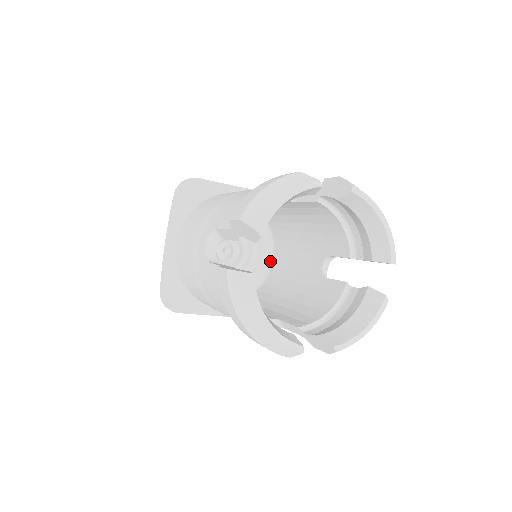
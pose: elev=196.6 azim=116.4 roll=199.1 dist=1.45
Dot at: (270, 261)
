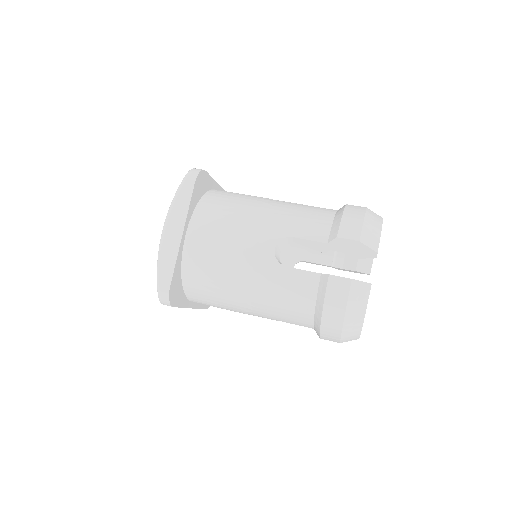
Dot at: occluded
